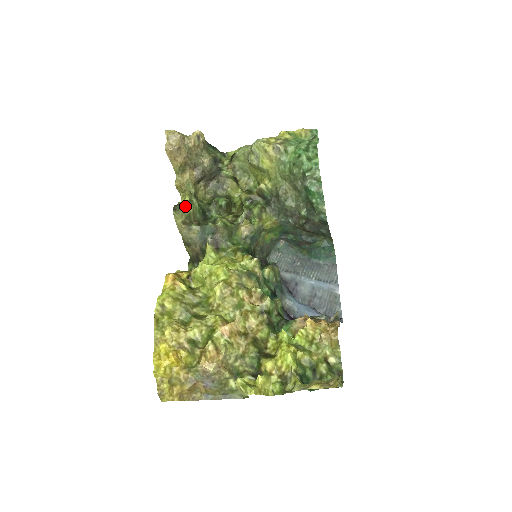
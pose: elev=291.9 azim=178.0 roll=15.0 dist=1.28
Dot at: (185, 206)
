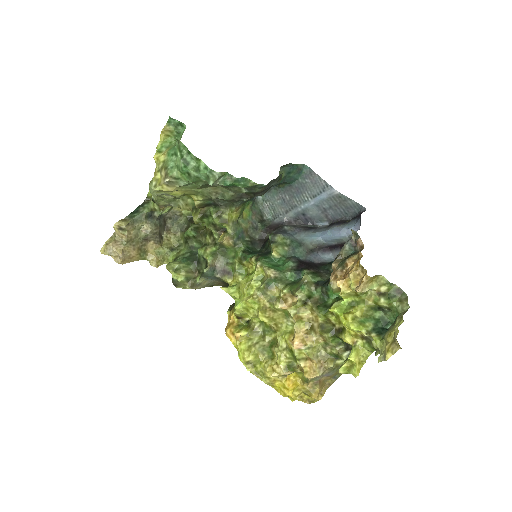
Dot at: (177, 278)
